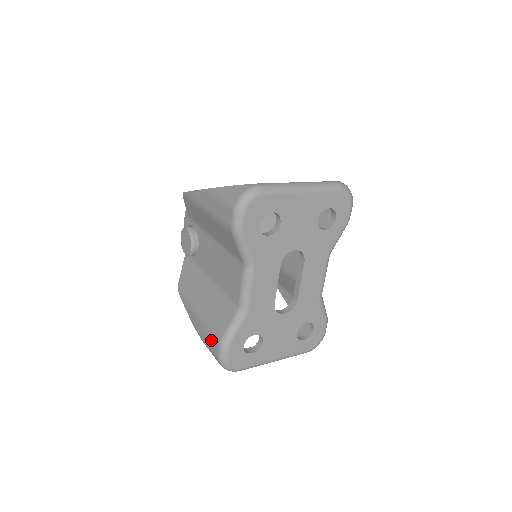
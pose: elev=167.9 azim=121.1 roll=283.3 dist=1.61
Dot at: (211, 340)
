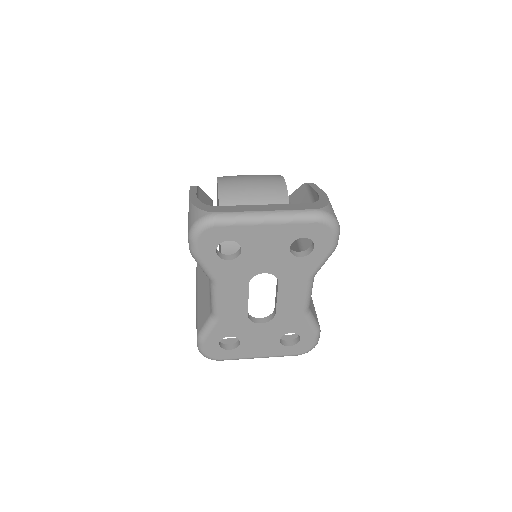
Dot at: occluded
